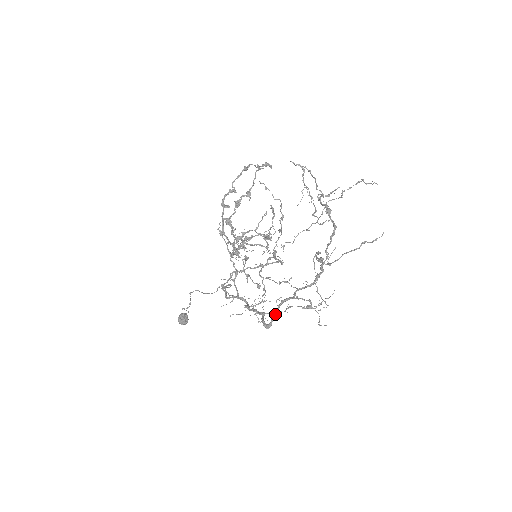
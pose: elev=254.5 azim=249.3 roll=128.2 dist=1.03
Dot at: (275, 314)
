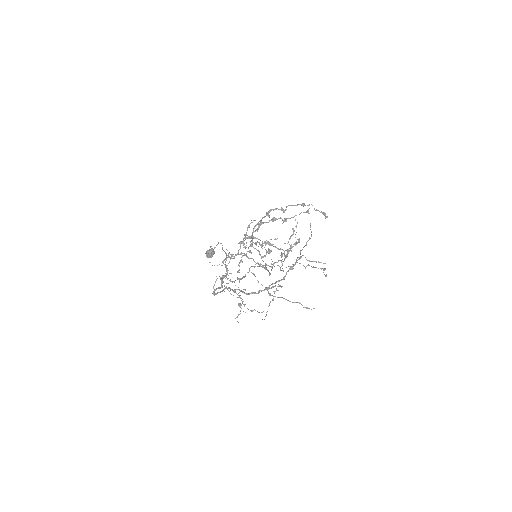
Dot at: (221, 291)
